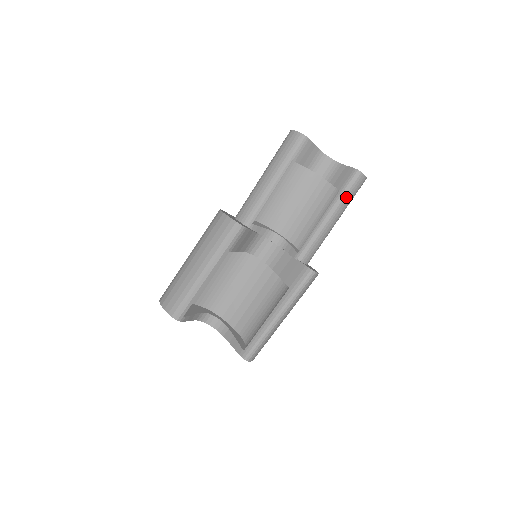
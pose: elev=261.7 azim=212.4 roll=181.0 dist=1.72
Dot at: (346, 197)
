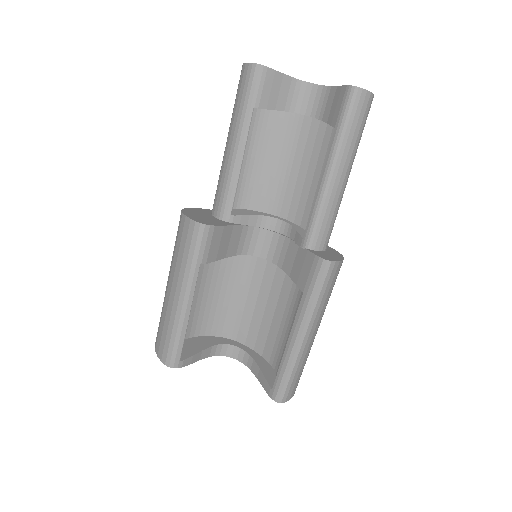
Dot at: (347, 134)
